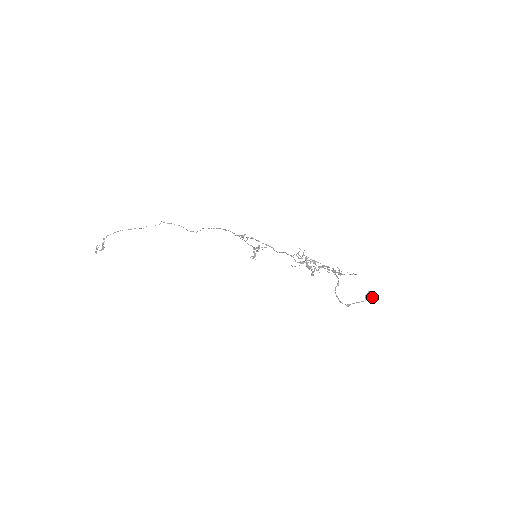
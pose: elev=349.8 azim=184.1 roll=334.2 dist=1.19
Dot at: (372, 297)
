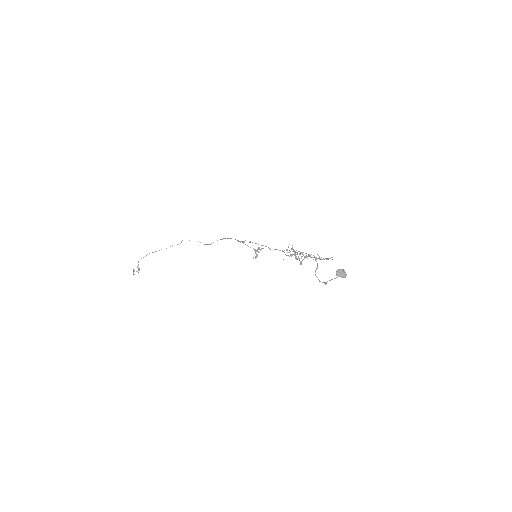
Dot at: (341, 273)
